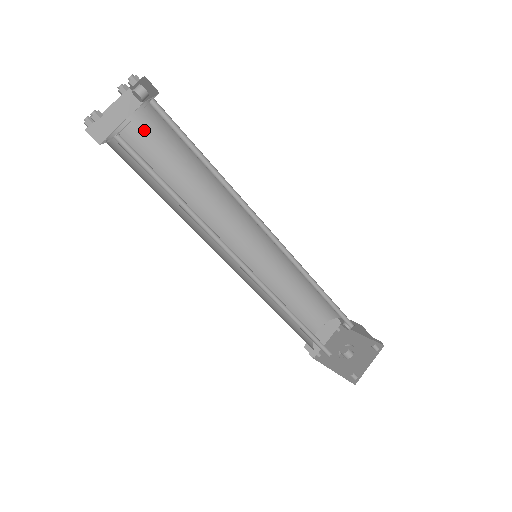
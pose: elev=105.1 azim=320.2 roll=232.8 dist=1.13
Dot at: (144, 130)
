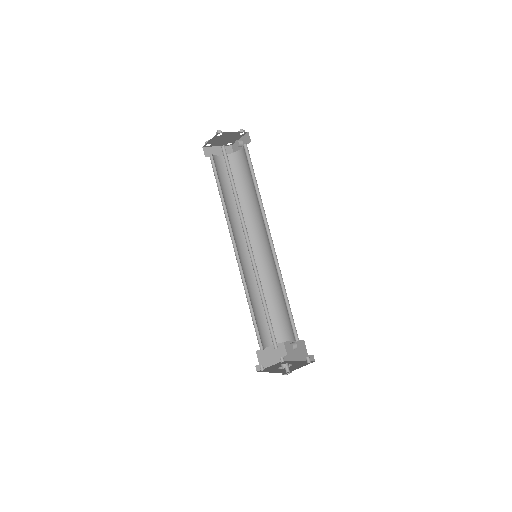
Dot at: occluded
